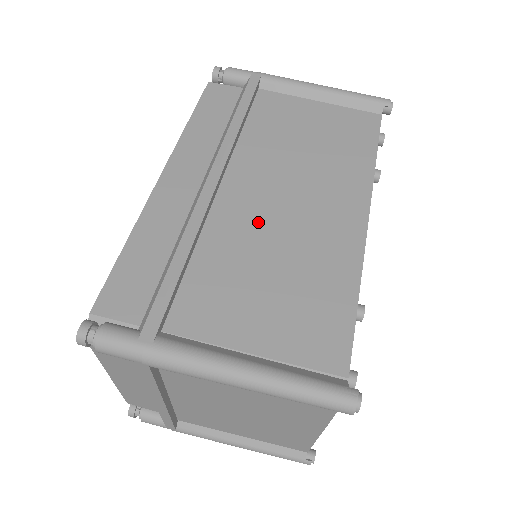
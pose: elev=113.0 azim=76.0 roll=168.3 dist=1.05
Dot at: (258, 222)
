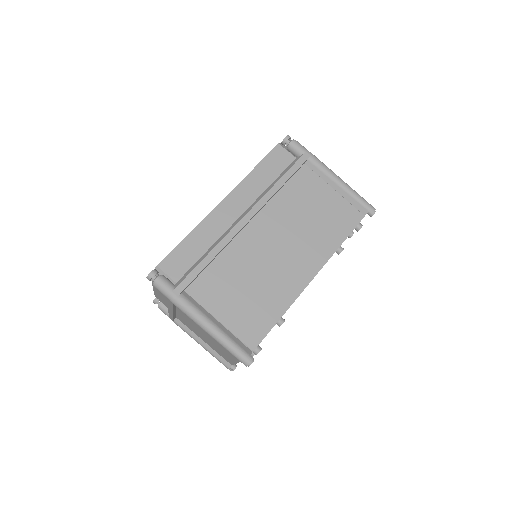
Dot at: (256, 255)
